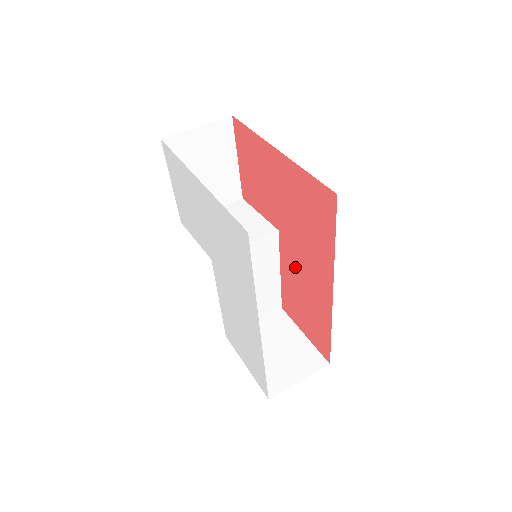
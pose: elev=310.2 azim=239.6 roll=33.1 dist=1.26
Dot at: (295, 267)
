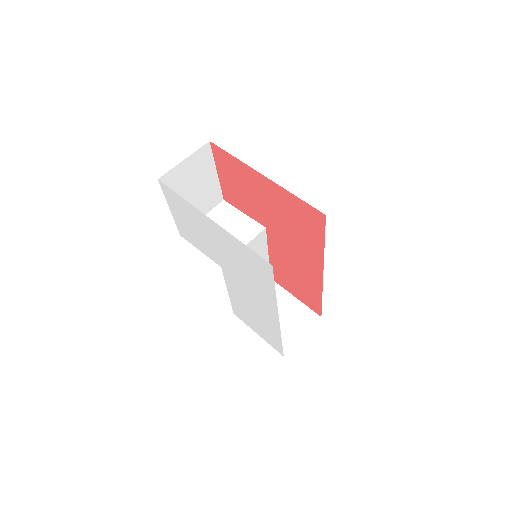
Dot at: (284, 254)
